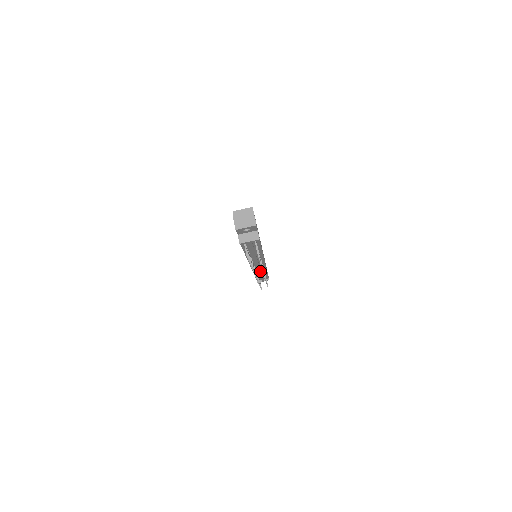
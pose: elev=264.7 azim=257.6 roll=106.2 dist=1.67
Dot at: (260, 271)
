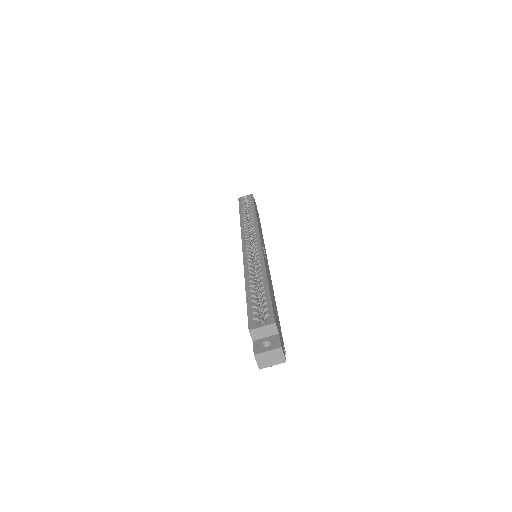
Dot at: occluded
